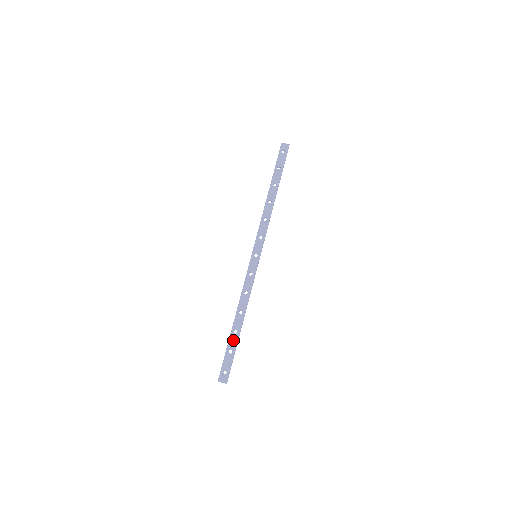
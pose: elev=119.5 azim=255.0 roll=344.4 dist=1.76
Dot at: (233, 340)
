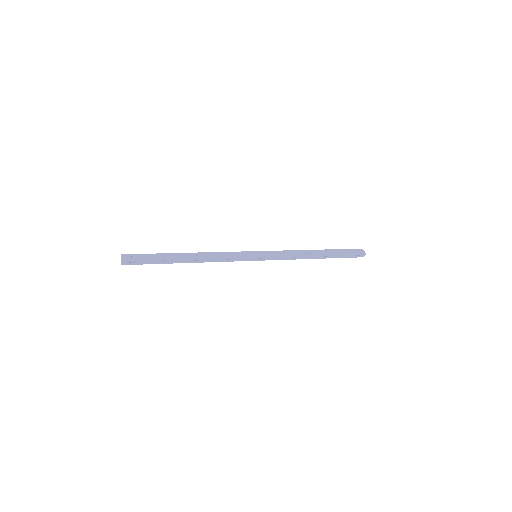
Dot at: (168, 256)
